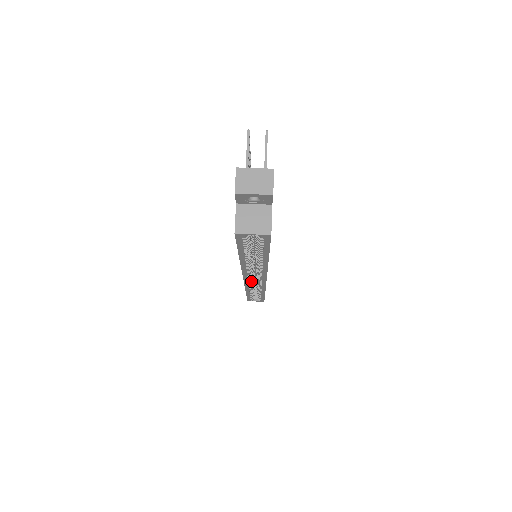
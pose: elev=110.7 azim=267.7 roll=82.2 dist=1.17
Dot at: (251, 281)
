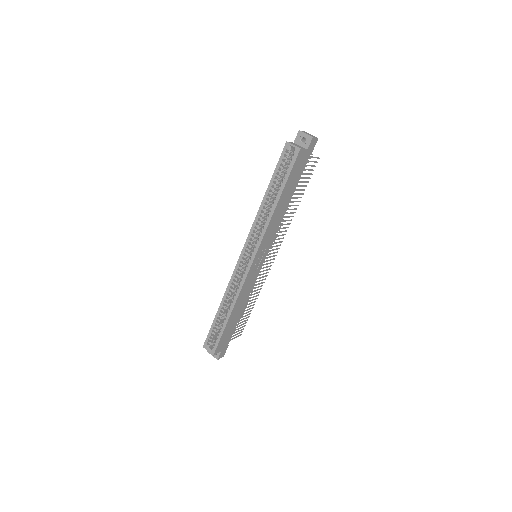
Dot at: (242, 264)
